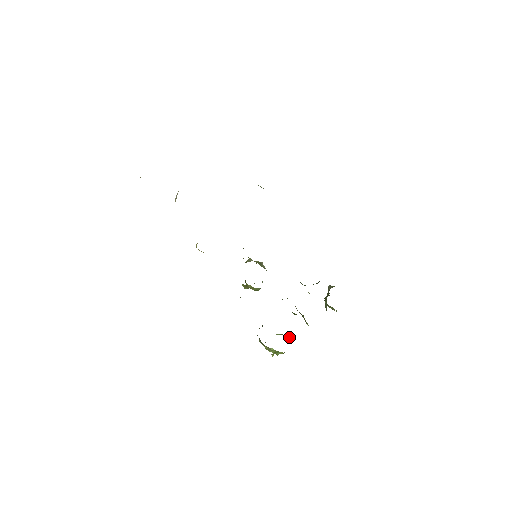
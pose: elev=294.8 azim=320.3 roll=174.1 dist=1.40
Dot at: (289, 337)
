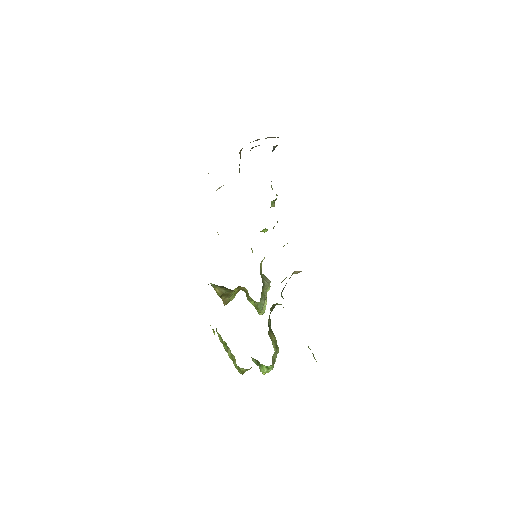
Dot at: (260, 366)
